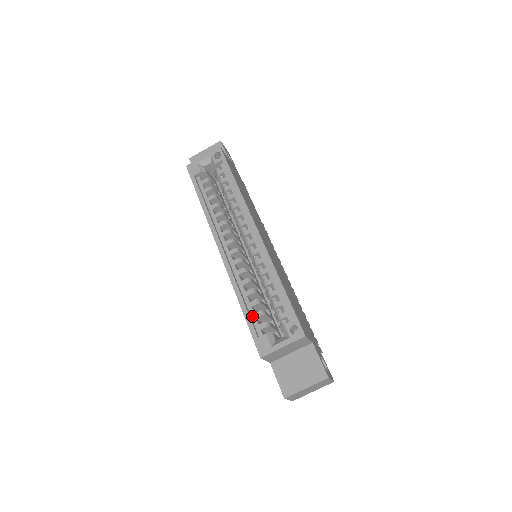
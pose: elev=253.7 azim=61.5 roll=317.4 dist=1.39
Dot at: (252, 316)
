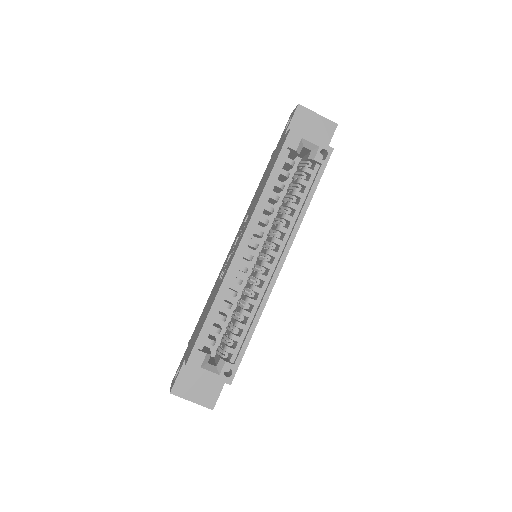
Dot at: (209, 326)
